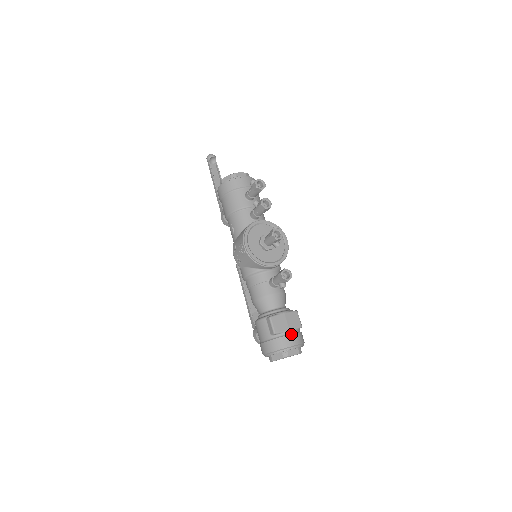
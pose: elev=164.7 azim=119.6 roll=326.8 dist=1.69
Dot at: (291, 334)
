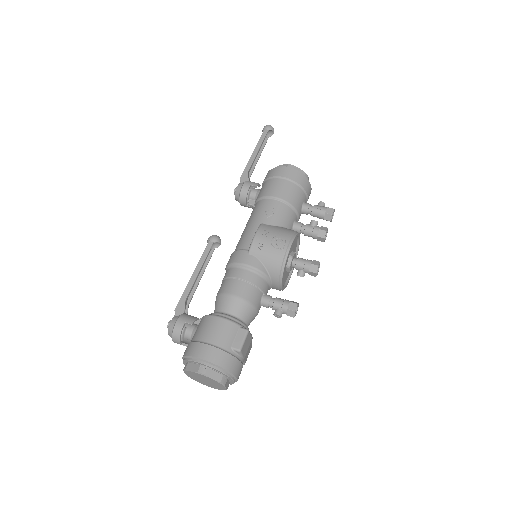
Dot at: occluded
